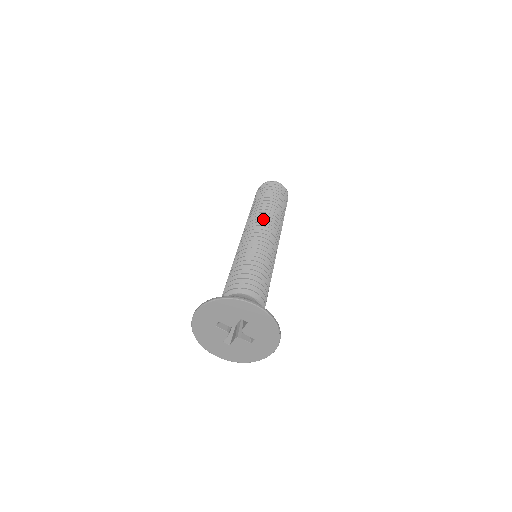
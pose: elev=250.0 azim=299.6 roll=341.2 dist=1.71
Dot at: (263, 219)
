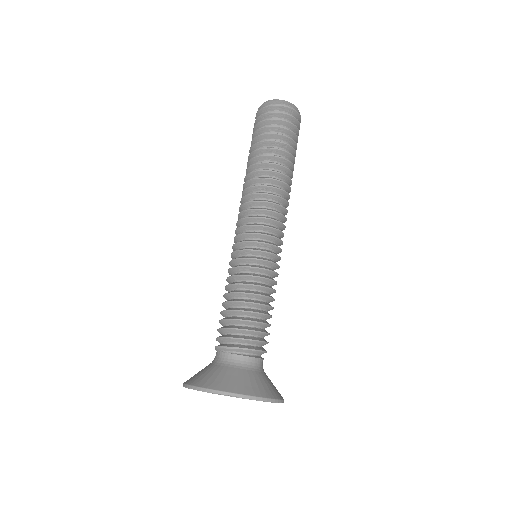
Dot at: (277, 205)
